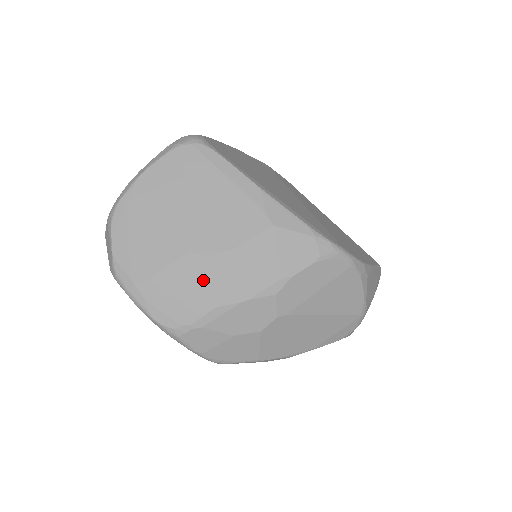
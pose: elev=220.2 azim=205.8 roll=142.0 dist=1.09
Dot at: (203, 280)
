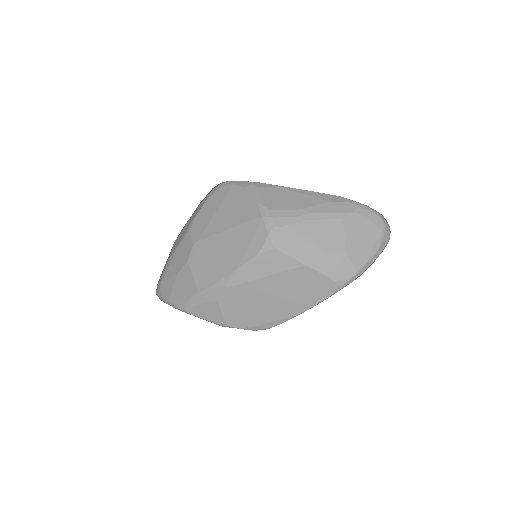
Dot at: occluded
